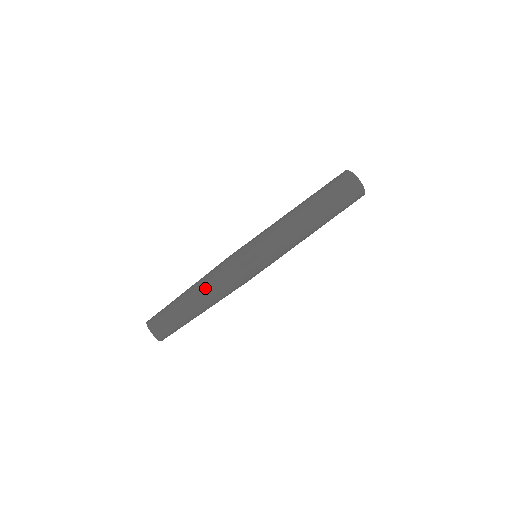
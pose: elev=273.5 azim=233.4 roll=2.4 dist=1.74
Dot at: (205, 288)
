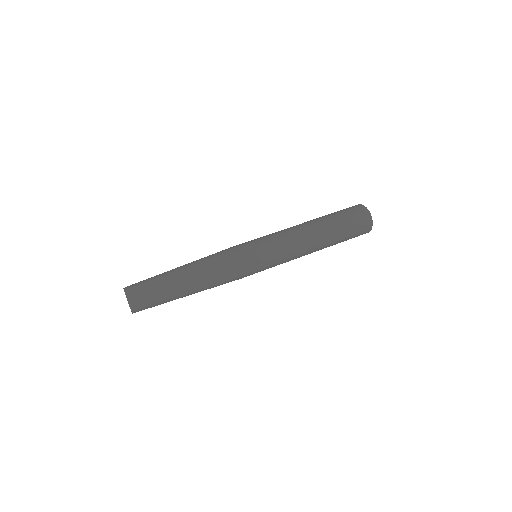
Dot at: (197, 265)
